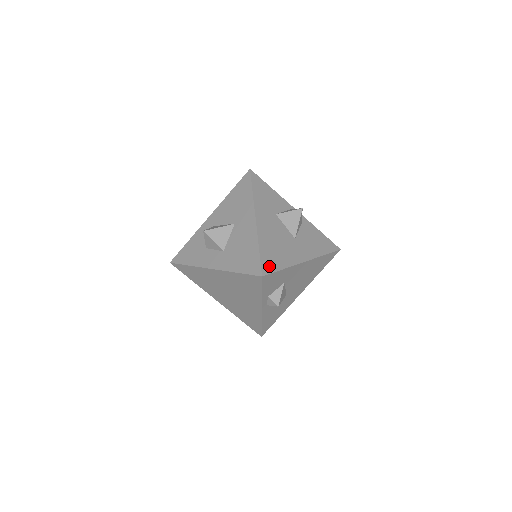
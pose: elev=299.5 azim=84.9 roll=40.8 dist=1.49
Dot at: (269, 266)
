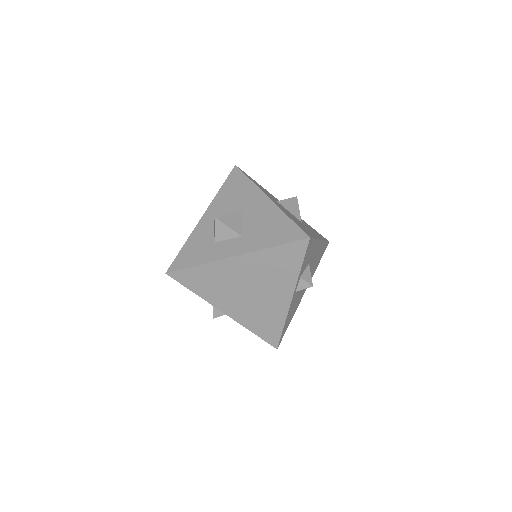
Dot at: (307, 233)
